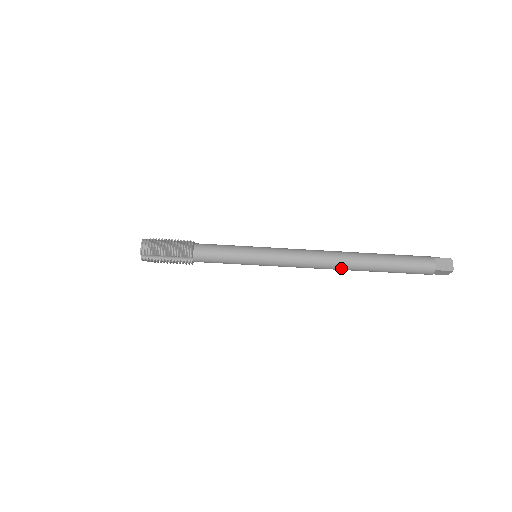
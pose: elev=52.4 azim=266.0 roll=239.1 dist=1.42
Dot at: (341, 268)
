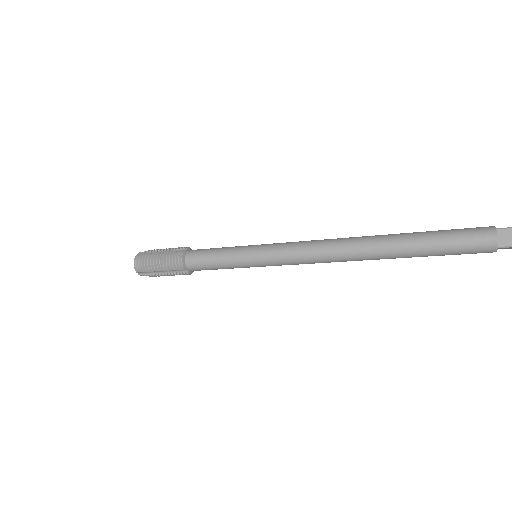
Dot at: (360, 260)
